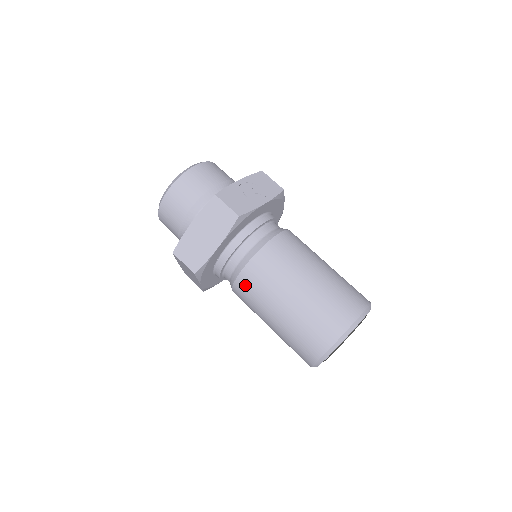
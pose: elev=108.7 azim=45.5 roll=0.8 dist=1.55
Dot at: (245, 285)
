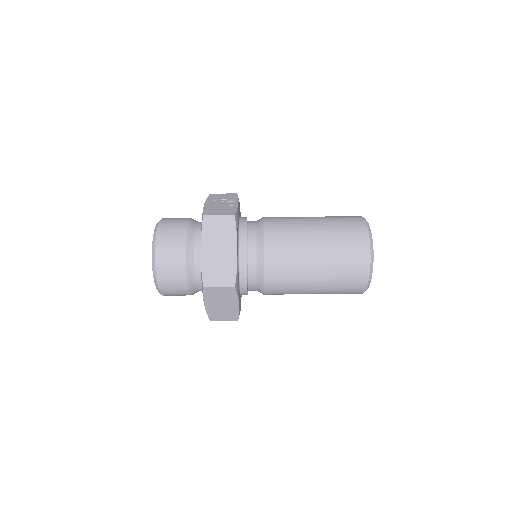
Dot at: (275, 268)
